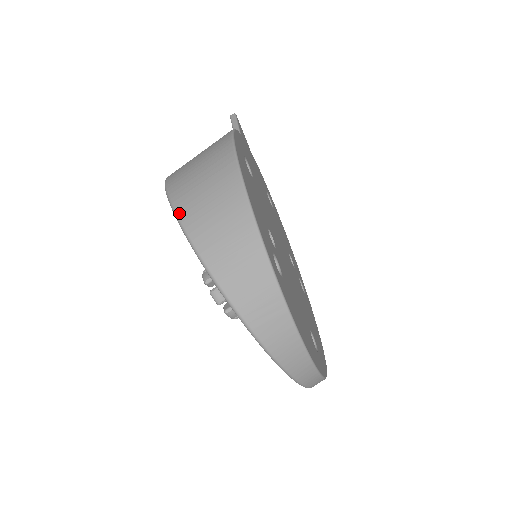
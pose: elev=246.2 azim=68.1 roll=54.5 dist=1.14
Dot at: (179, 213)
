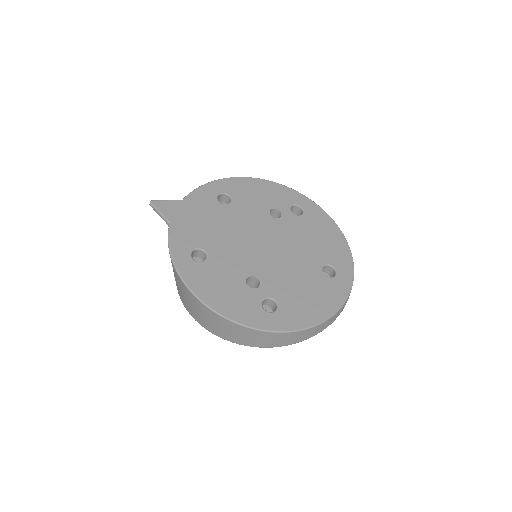
Dot at: occluded
